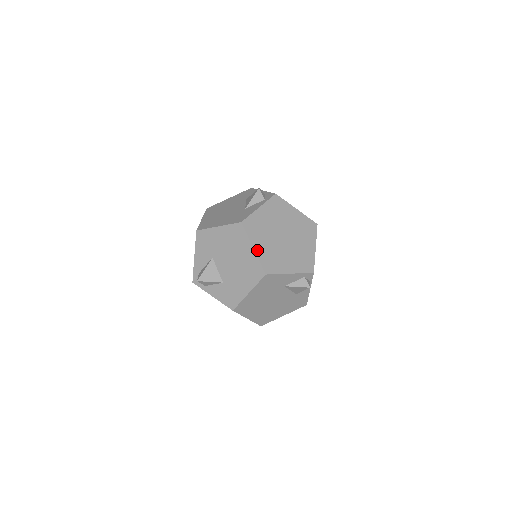
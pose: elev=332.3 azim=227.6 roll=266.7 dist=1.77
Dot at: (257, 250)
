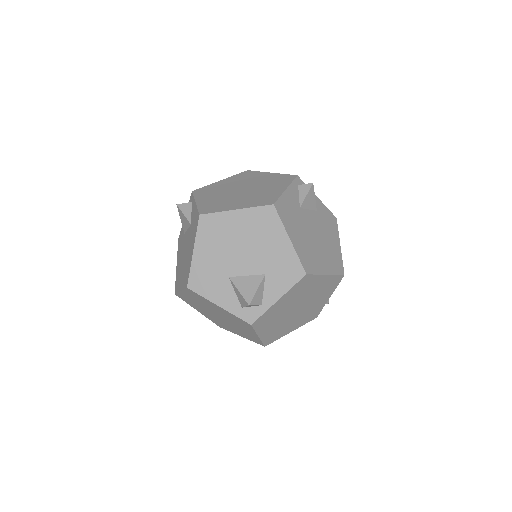
Dot at: (240, 207)
